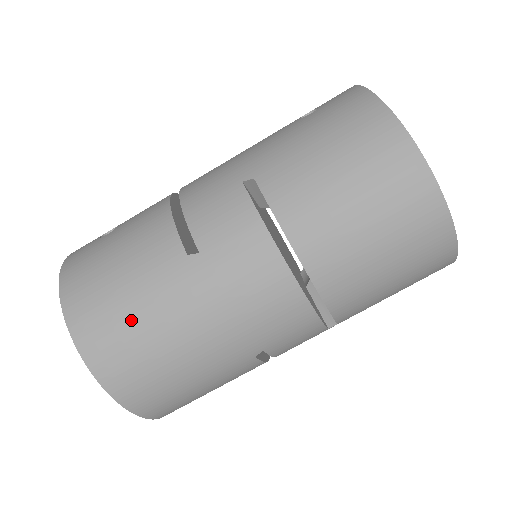
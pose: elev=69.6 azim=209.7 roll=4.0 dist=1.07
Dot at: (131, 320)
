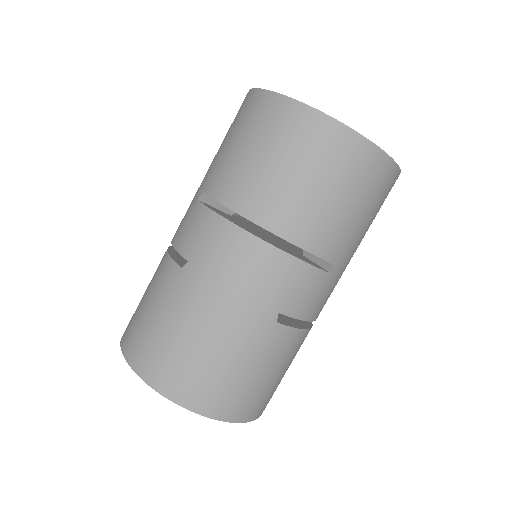
Dot at: (166, 337)
